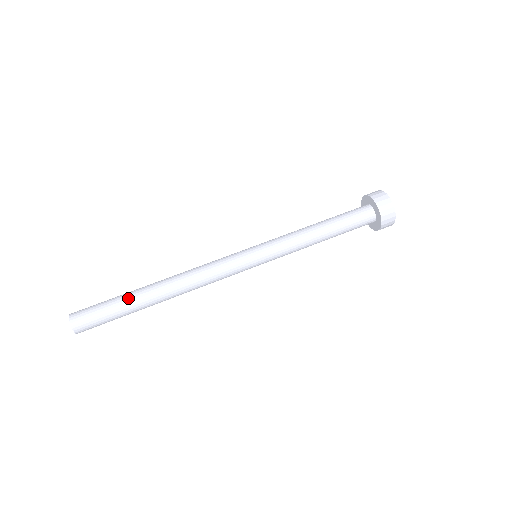
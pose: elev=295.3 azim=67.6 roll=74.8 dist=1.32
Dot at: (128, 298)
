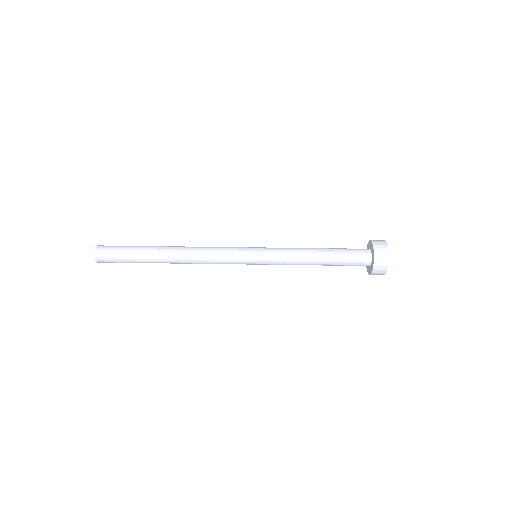
Dot at: occluded
